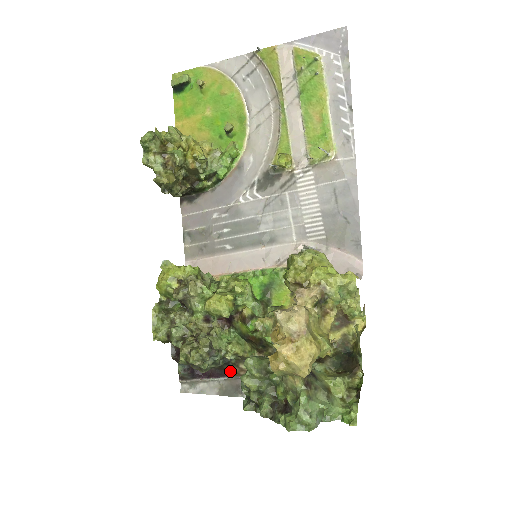
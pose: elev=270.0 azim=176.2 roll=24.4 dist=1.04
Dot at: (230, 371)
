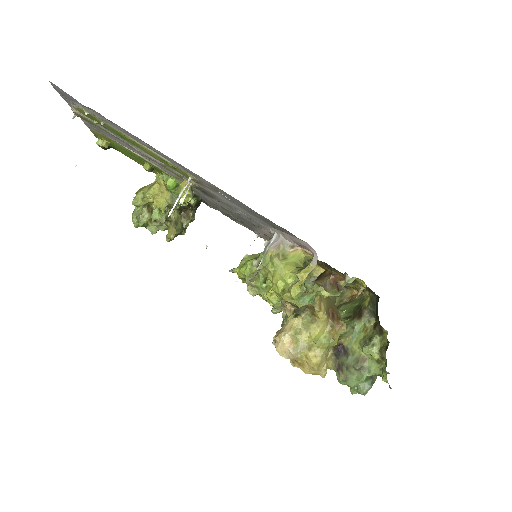
Dot at: occluded
